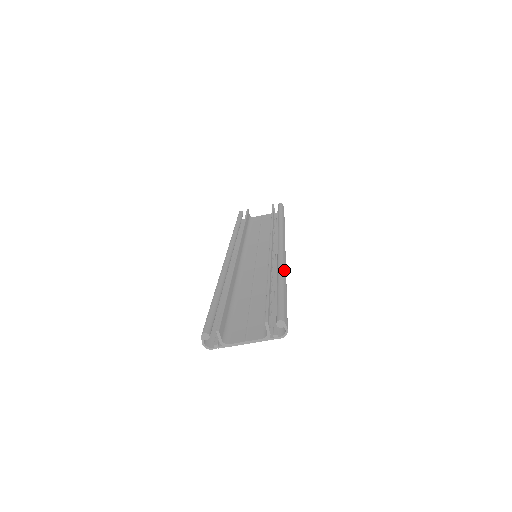
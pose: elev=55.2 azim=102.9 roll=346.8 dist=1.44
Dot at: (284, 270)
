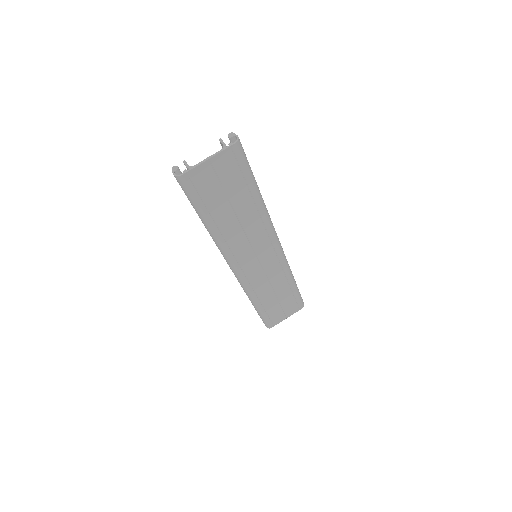
Dot at: occluded
